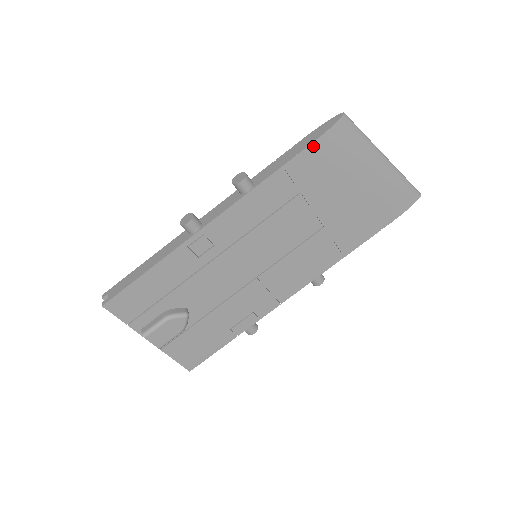
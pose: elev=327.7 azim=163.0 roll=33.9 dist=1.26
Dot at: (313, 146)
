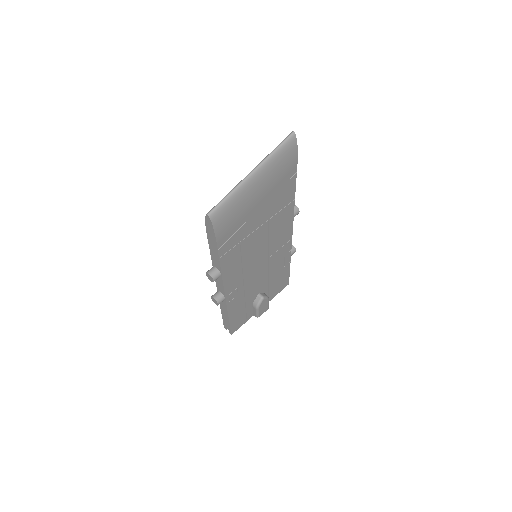
Dot at: (218, 240)
